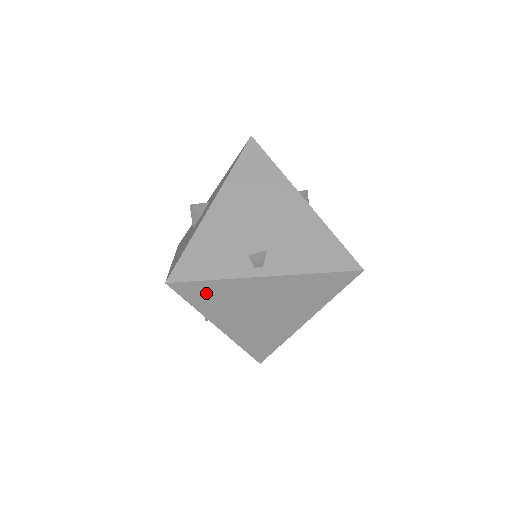
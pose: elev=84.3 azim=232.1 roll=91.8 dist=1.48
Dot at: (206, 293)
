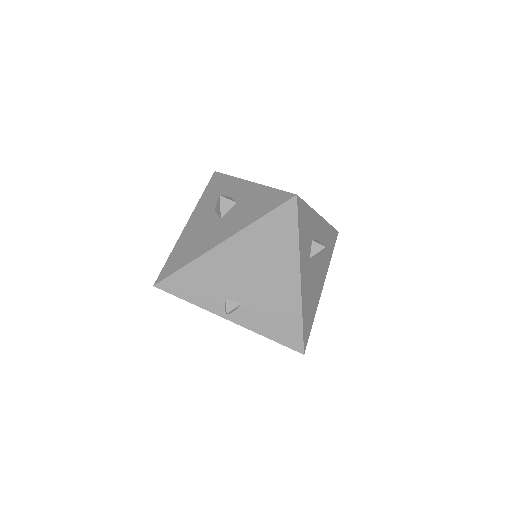
Dot at: occluded
